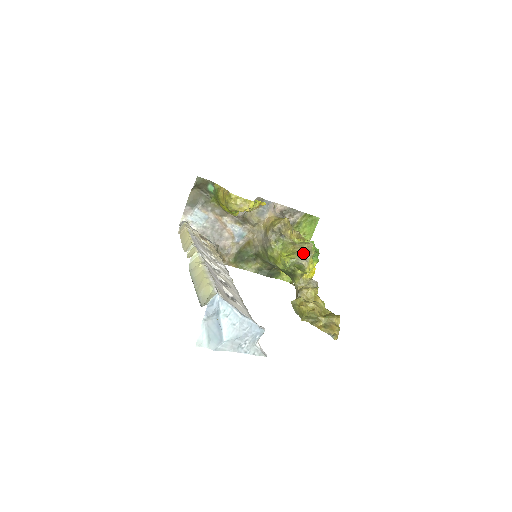
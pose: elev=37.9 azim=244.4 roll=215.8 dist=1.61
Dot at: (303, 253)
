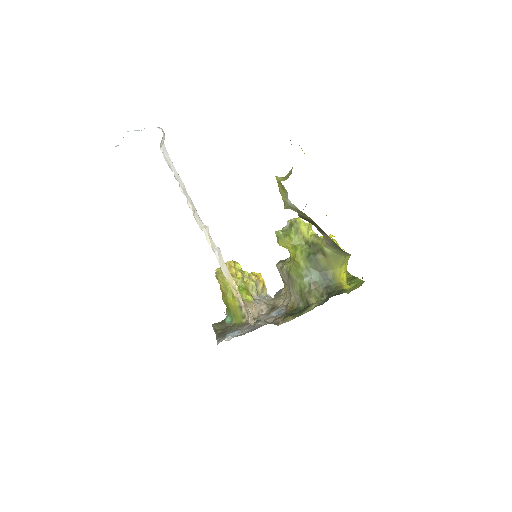
Dot at: occluded
